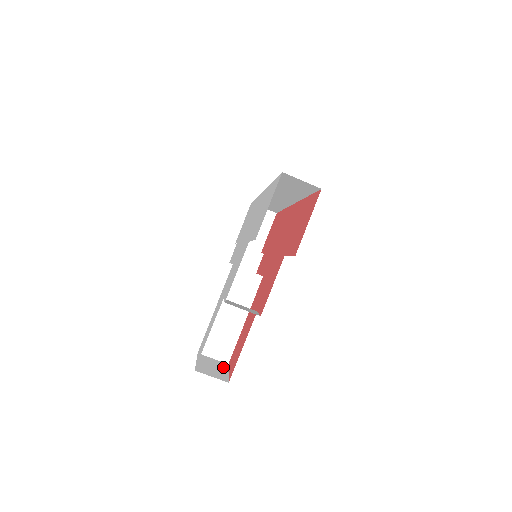
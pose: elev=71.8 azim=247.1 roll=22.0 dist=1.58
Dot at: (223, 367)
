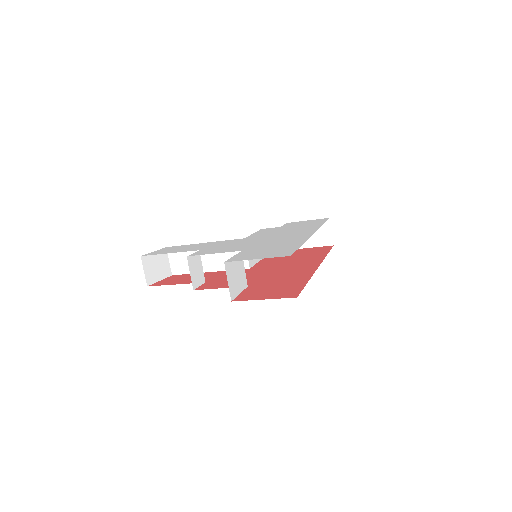
Dot at: (164, 273)
